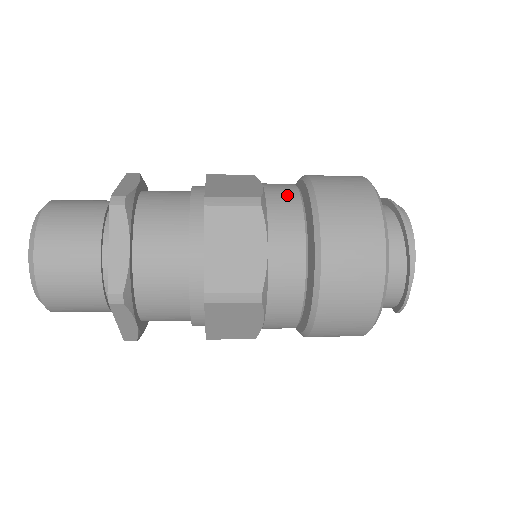
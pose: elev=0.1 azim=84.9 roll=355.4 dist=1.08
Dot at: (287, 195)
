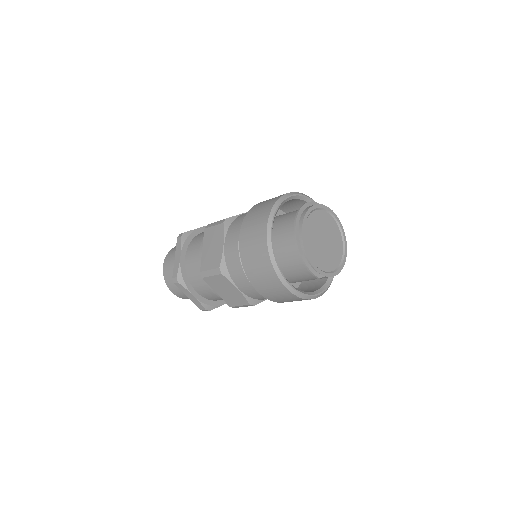
Dot at: (245, 214)
